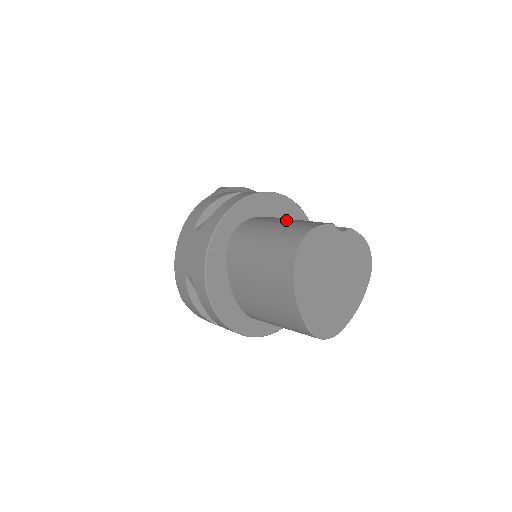
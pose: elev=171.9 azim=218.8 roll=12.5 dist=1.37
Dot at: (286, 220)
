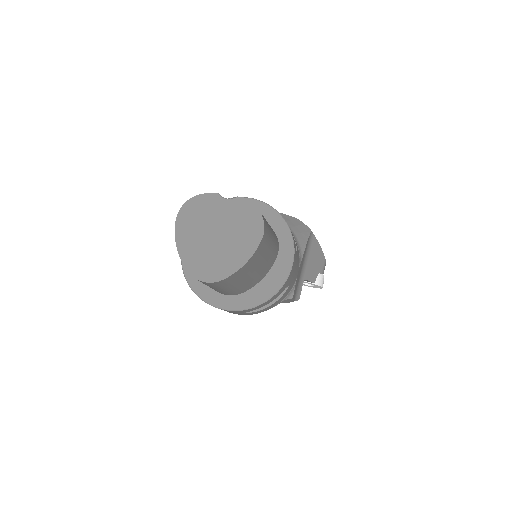
Dot at: occluded
